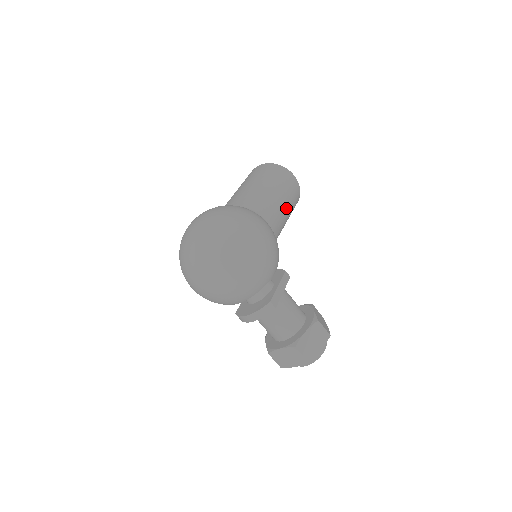
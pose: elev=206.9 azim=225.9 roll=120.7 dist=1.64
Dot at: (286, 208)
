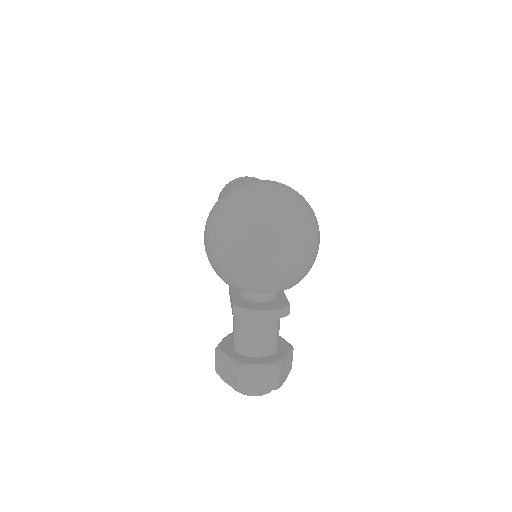
Dot at: occluded
